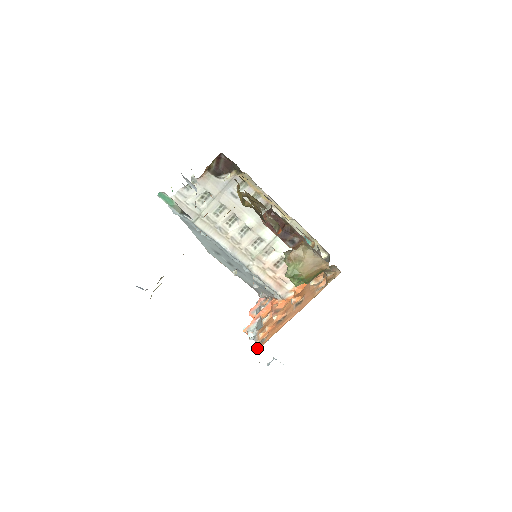
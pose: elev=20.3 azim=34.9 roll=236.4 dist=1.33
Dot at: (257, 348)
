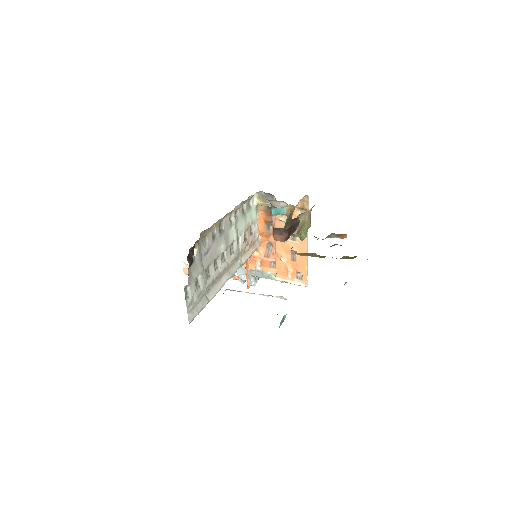
Dot at: (306, 284)
